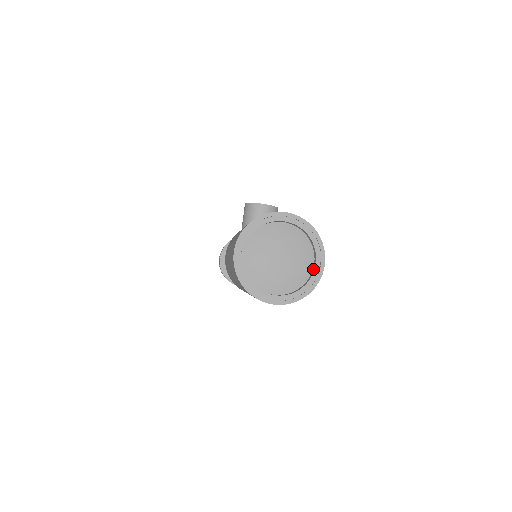
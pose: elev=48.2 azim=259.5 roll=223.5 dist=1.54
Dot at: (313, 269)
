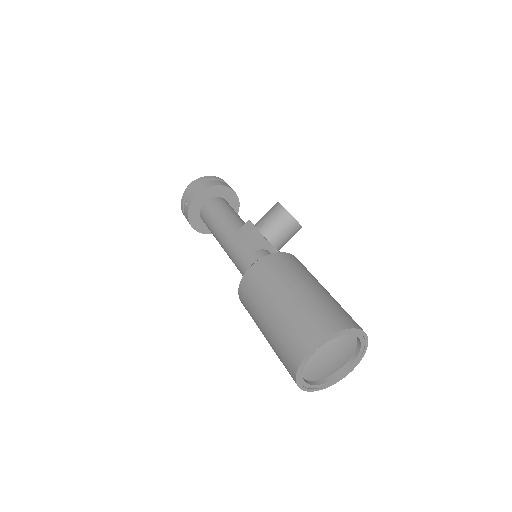
Dot at: (340, 371)
